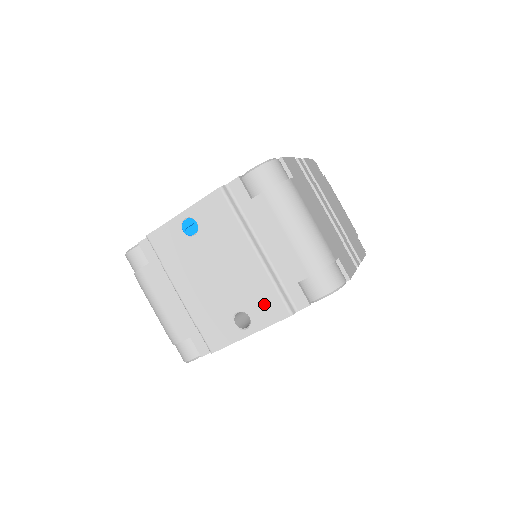
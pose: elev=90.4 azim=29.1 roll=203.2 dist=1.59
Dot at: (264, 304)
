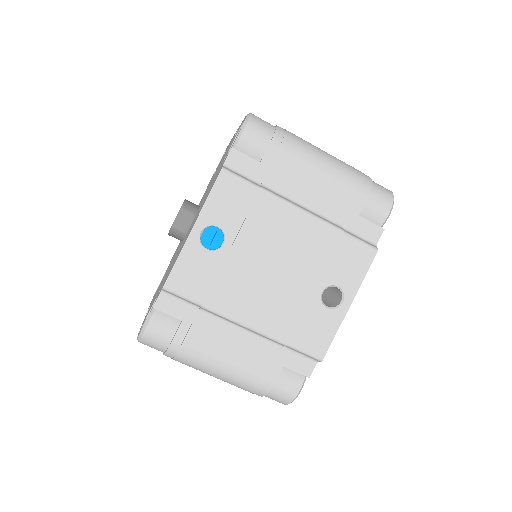
Dot at: (345, 260)
